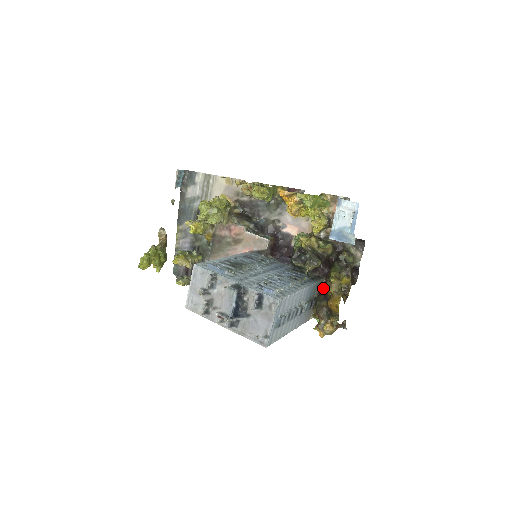
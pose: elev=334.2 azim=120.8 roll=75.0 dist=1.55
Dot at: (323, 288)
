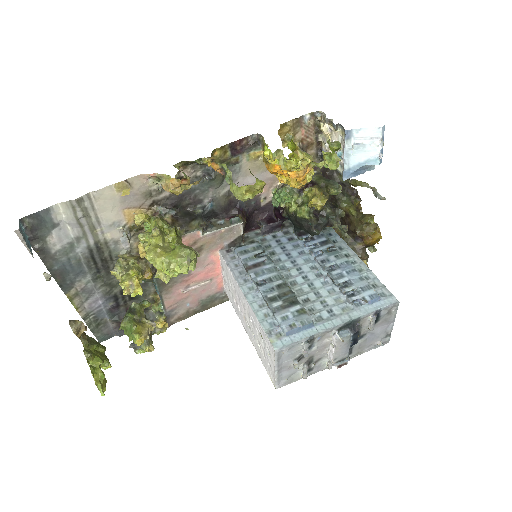
Dot at: (364, 235)
